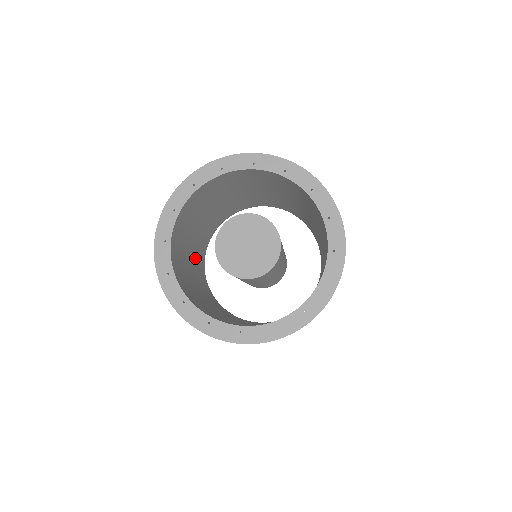
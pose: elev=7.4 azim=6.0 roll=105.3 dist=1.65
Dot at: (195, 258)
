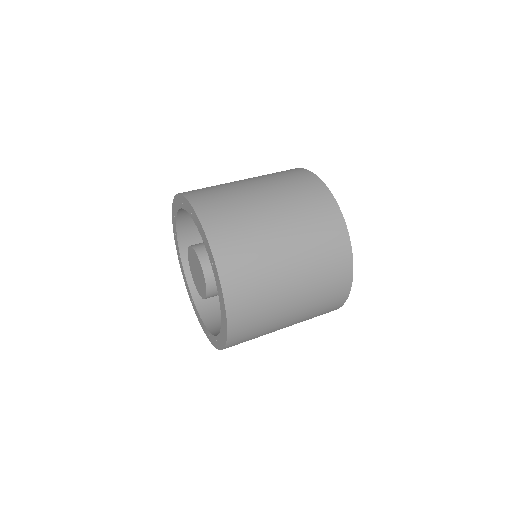
Dot at: occluded
